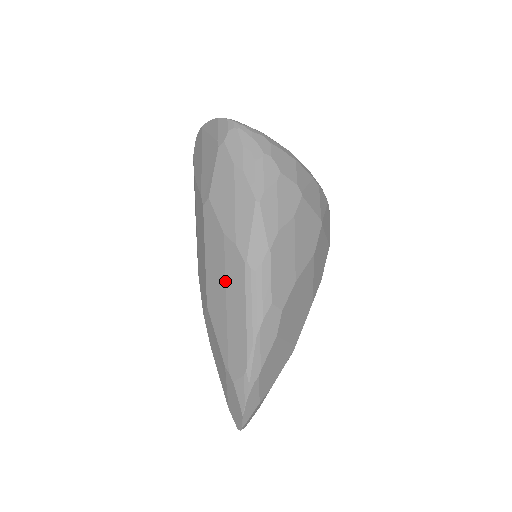
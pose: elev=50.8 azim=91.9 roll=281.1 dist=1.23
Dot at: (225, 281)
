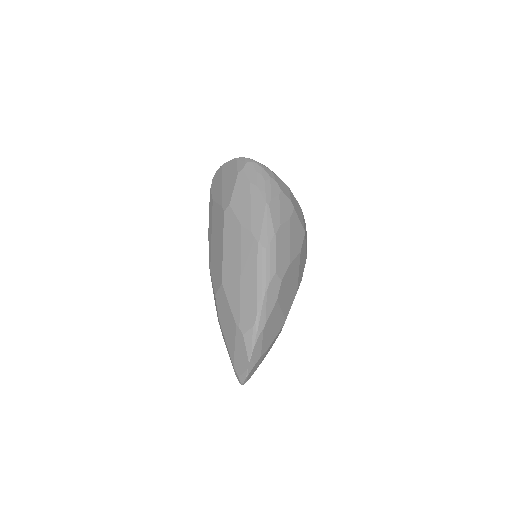
Dot at: (240, 259)
